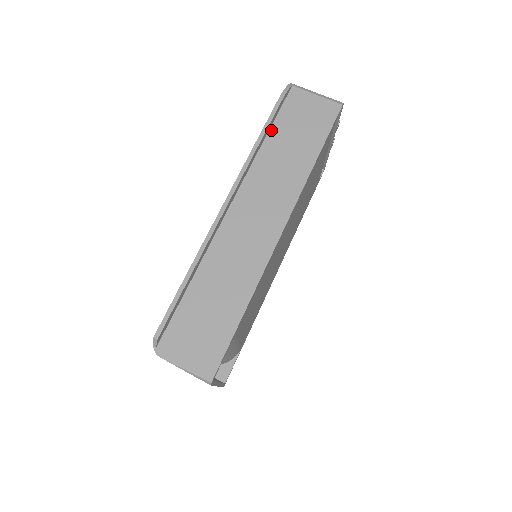
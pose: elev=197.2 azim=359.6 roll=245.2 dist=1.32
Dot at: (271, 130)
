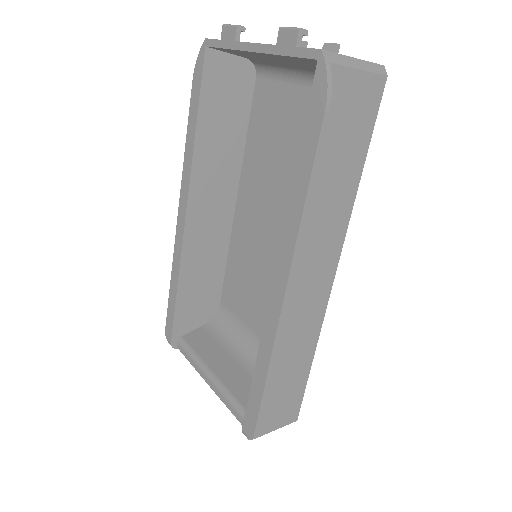
Dot at: occluded
